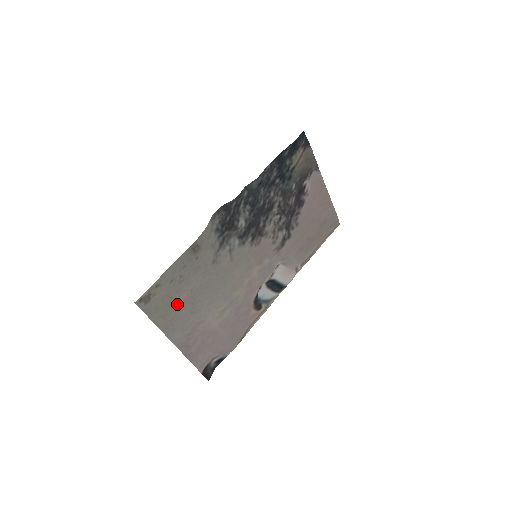
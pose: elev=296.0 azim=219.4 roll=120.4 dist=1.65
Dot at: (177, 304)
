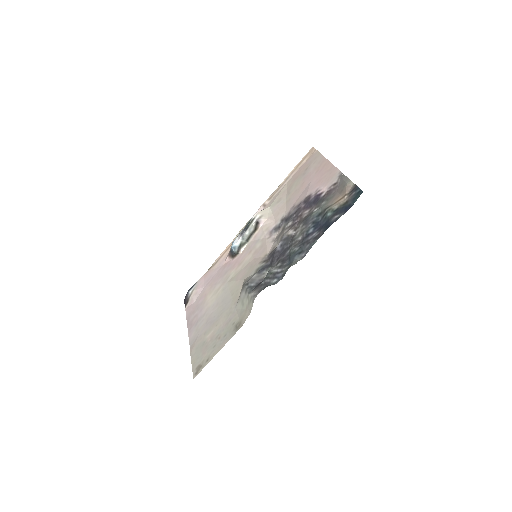
Dot at: (206, 338)
